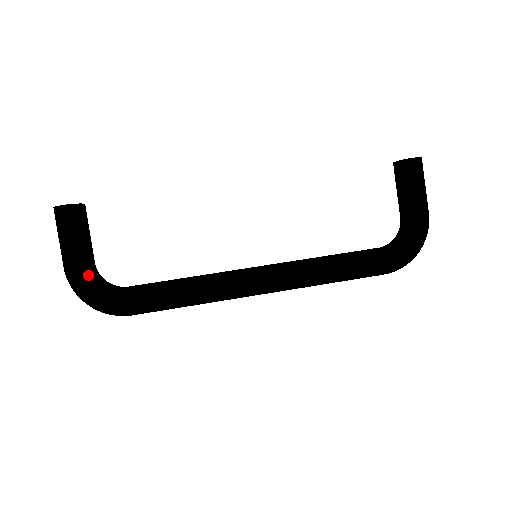
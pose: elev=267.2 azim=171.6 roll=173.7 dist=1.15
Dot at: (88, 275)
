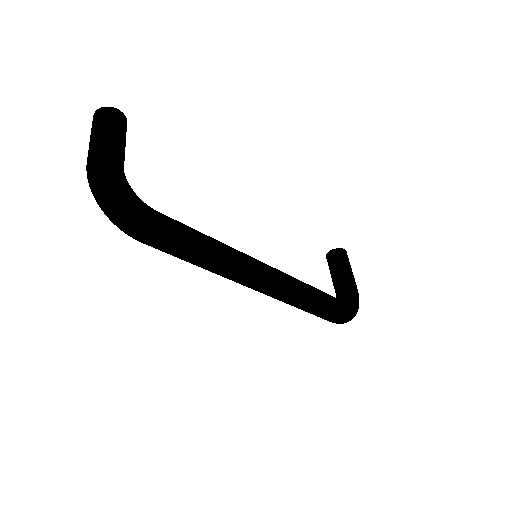
Dot at: (123, 172)
